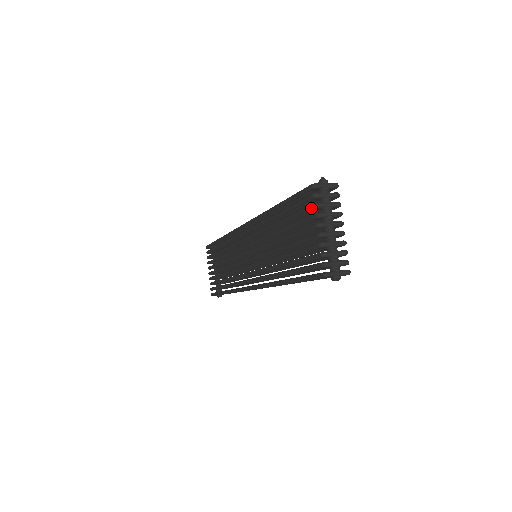
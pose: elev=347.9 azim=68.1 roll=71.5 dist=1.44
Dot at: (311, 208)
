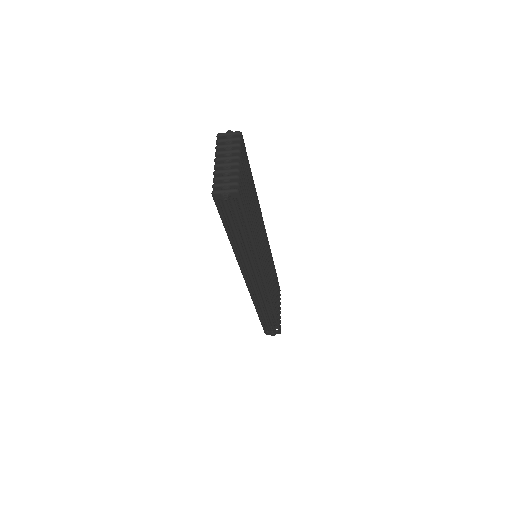
Dot at: occluded
